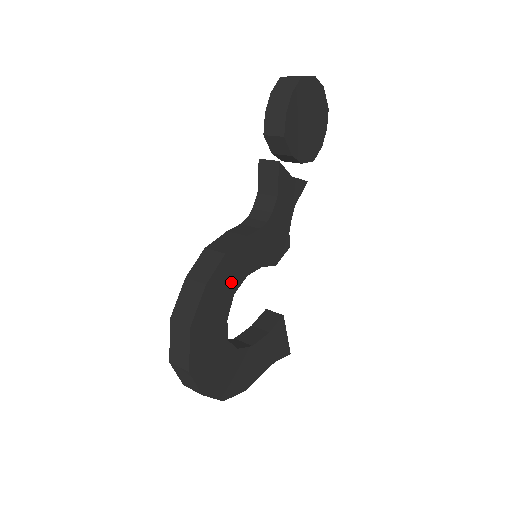
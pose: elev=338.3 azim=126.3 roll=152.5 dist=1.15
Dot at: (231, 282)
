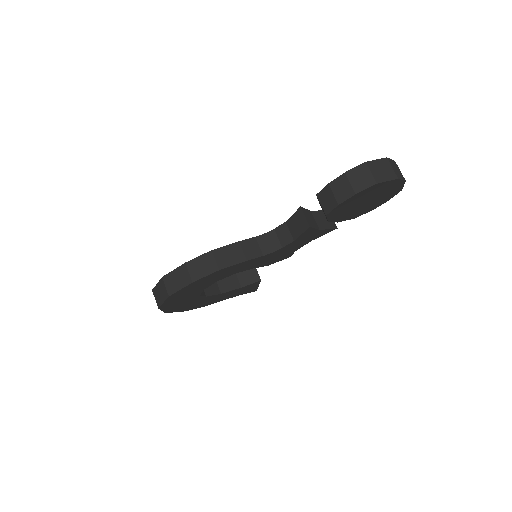
Dot at: (217, 278)
